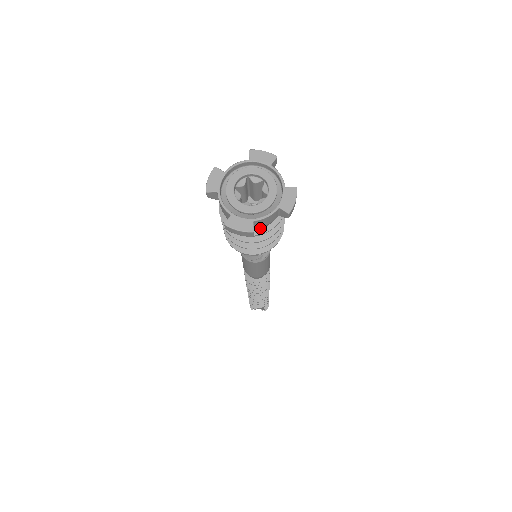
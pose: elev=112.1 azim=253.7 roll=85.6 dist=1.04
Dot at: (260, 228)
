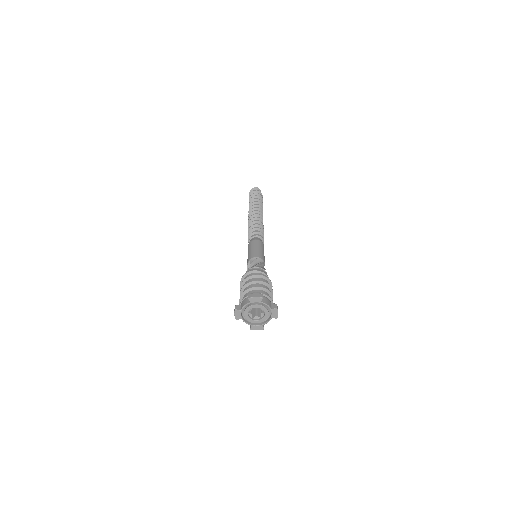
Dot at: occluded
